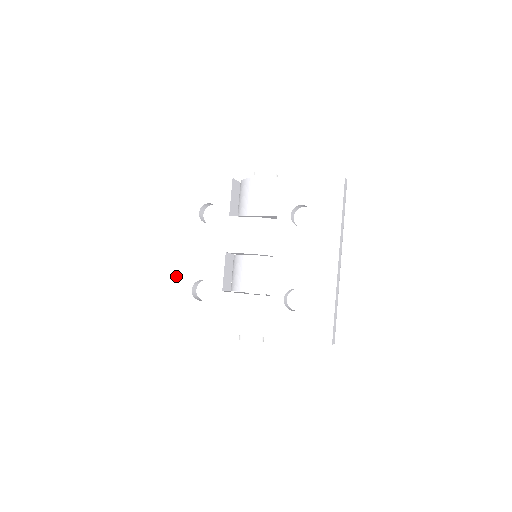
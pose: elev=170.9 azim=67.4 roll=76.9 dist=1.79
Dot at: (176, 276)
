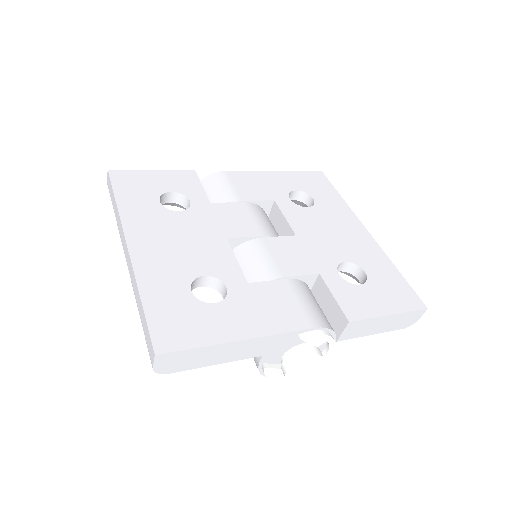
Dot at: (150, 278)
